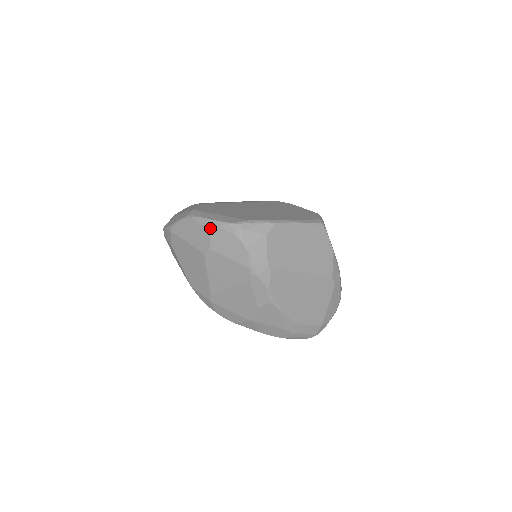
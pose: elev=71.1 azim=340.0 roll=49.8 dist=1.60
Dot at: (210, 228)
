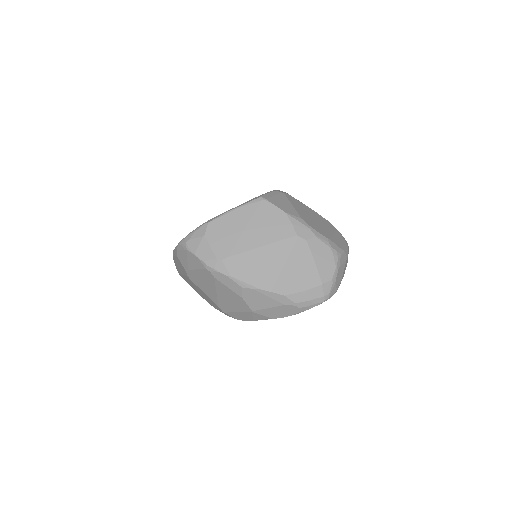
Dot at: (176, 255)
